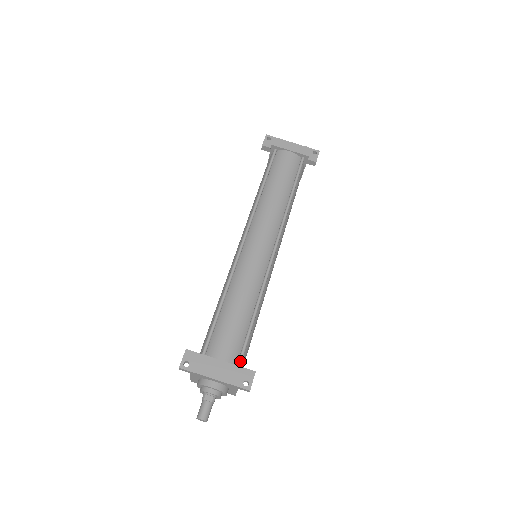
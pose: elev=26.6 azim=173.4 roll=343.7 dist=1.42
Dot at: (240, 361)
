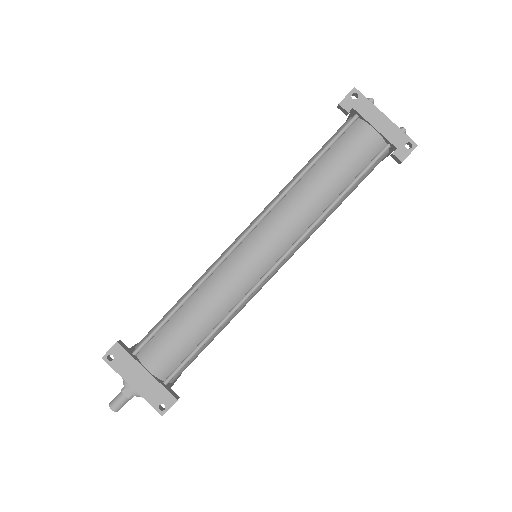
Dot at: (169, 379)
